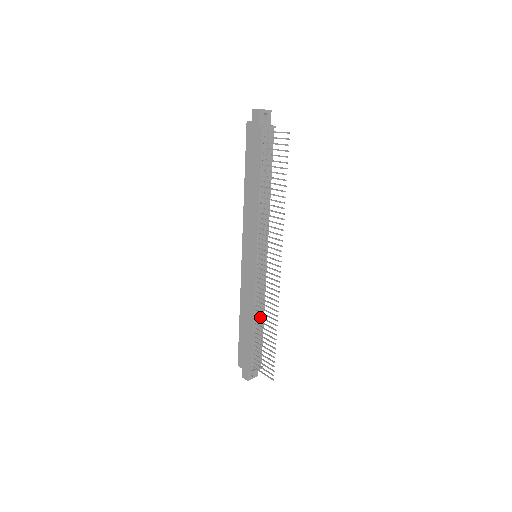
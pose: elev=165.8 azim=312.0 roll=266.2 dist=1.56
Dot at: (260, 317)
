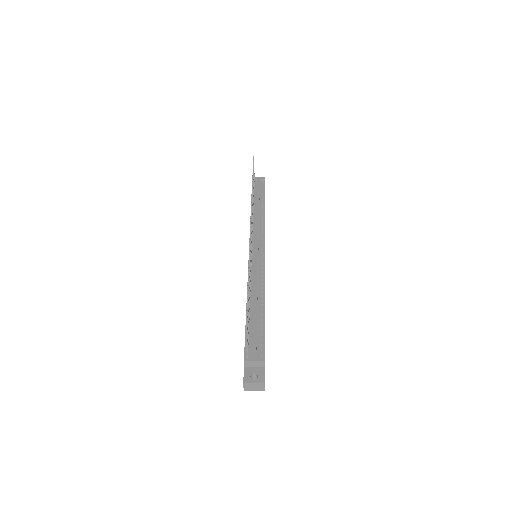
Dot at: occluded
